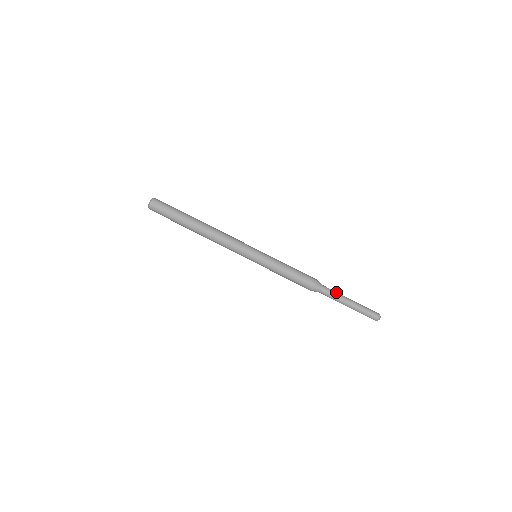
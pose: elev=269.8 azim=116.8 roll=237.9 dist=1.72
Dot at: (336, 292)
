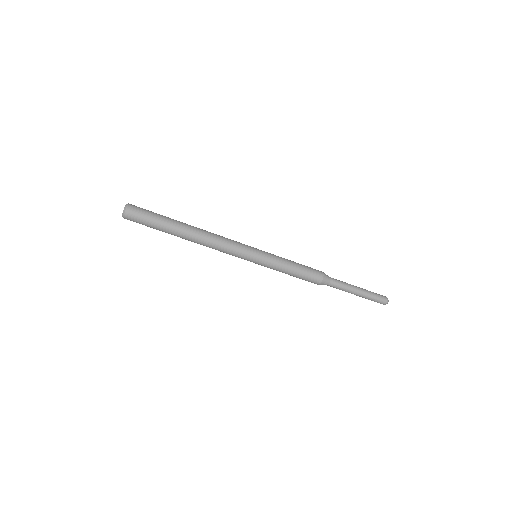
Dot at: (344, 282)
